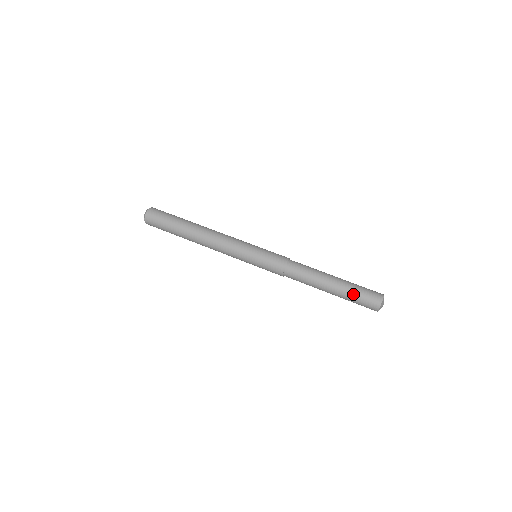
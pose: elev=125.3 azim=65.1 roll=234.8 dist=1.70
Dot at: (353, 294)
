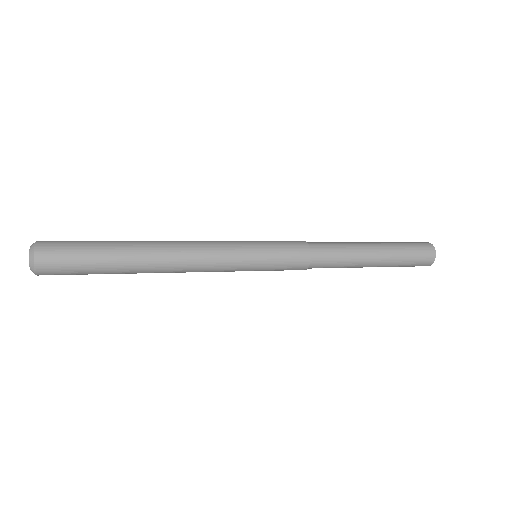
Dot at: (403, 256)
